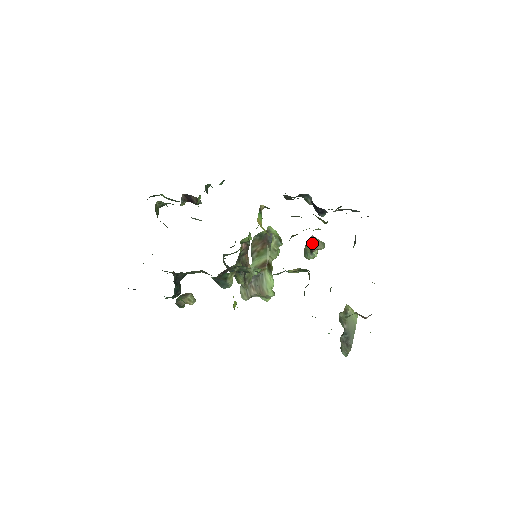
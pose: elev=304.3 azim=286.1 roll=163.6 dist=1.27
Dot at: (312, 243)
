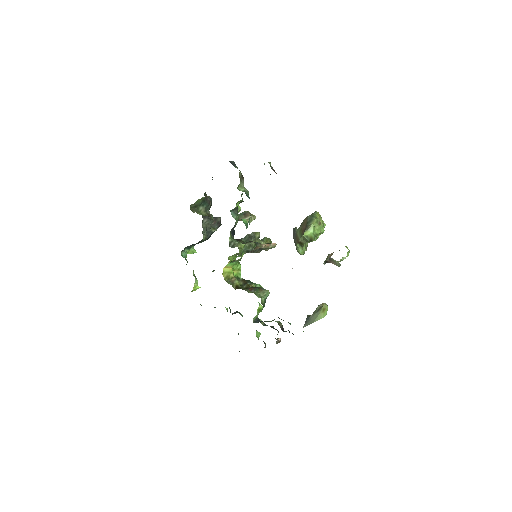
Dot at: (329, 259)
